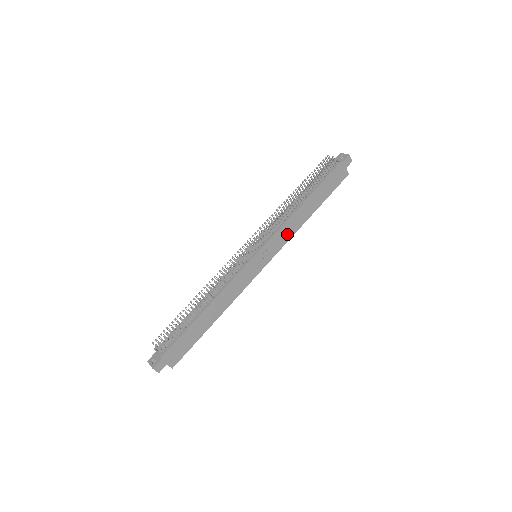
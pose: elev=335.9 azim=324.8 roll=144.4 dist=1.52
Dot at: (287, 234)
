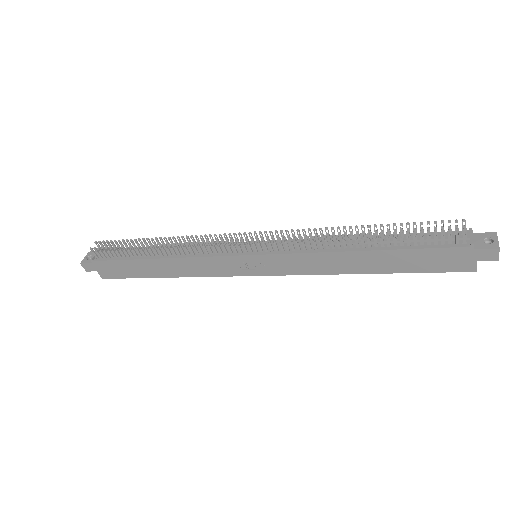
Dot at: (311, 267)
